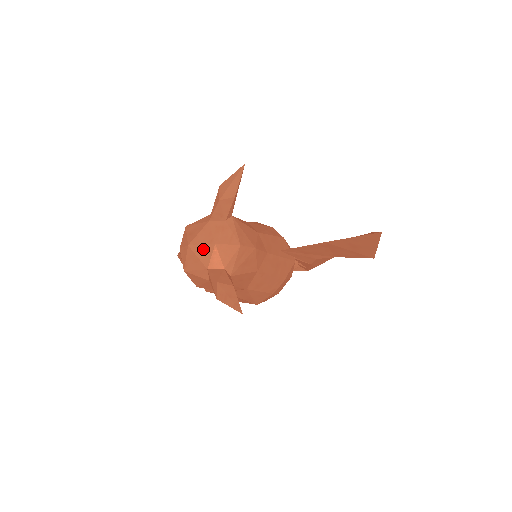
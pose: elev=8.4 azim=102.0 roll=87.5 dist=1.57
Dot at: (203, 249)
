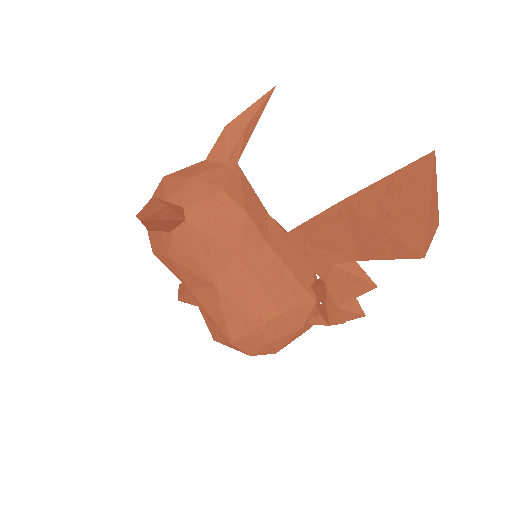
Dot at: (175, 181)
